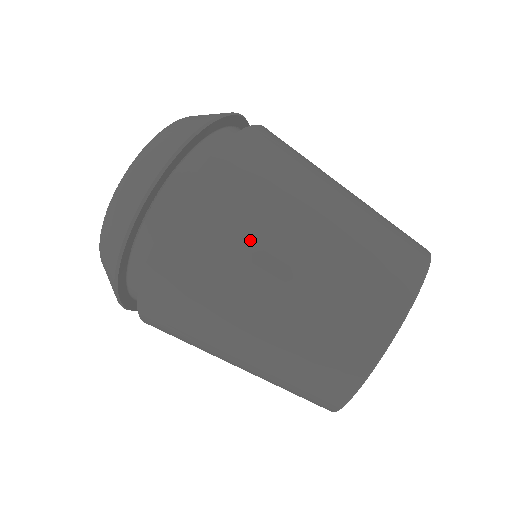
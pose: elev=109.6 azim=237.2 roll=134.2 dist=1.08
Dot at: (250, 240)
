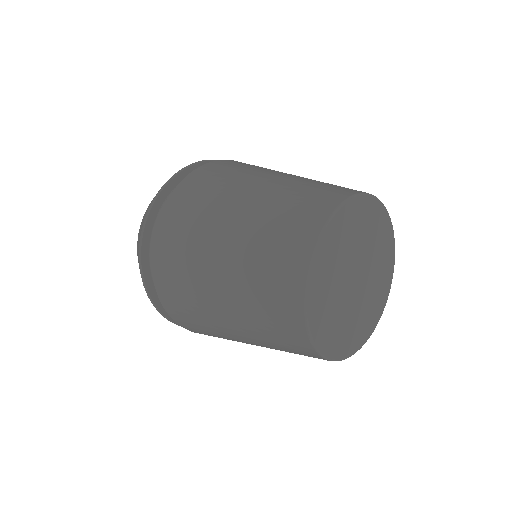
Dot at: (234, 180)
